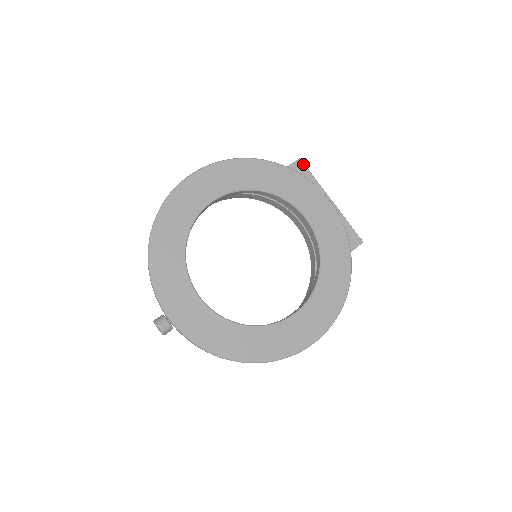
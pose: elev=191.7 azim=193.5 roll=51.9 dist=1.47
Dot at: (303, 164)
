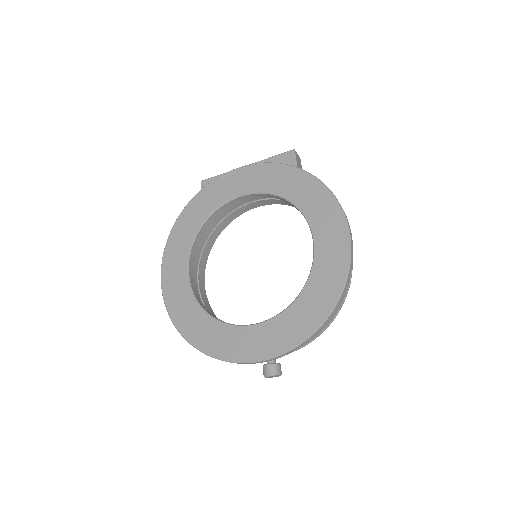
Dot at: (206, 180)
